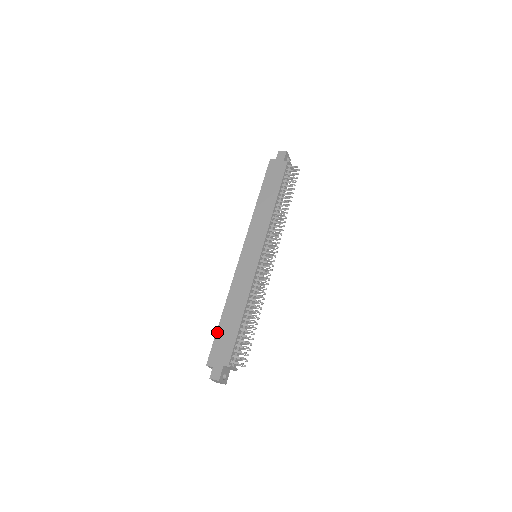
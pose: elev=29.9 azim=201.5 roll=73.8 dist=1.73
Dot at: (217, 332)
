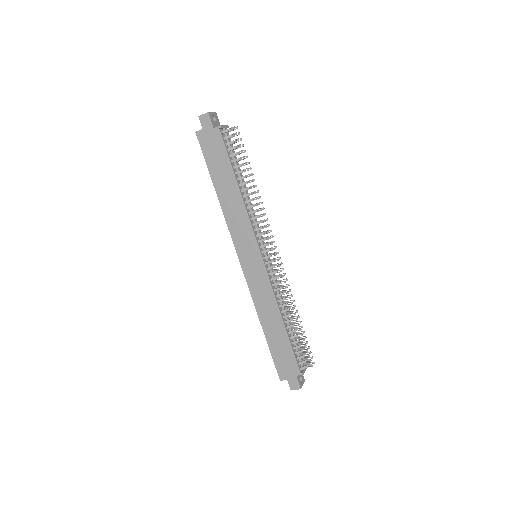
Dot at: (270, 349)
